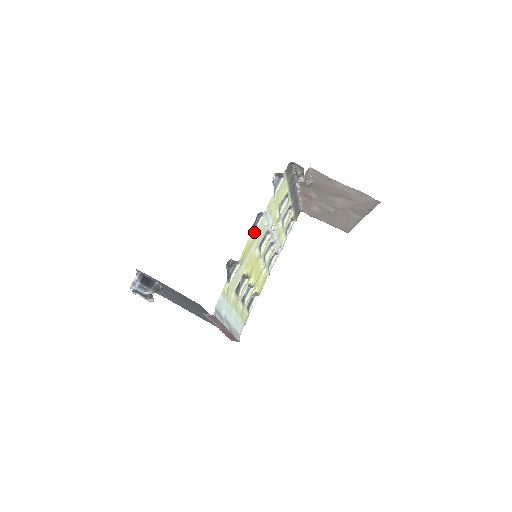
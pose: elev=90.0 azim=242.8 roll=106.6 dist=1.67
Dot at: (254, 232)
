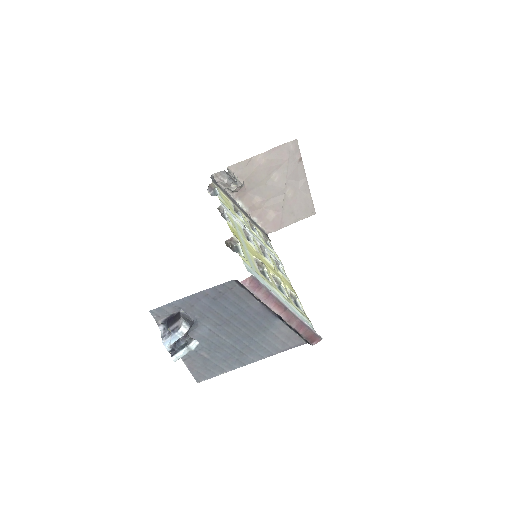
Dot at: occluded
